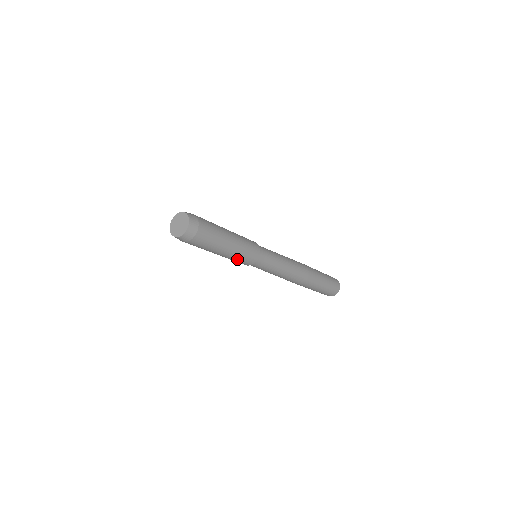
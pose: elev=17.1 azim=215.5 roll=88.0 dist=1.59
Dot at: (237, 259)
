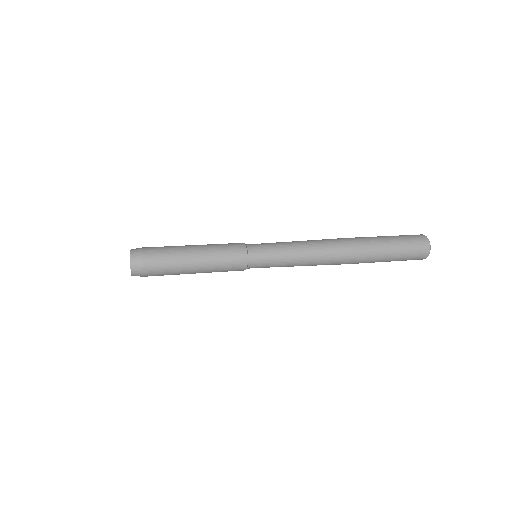
Dot at: occluded
